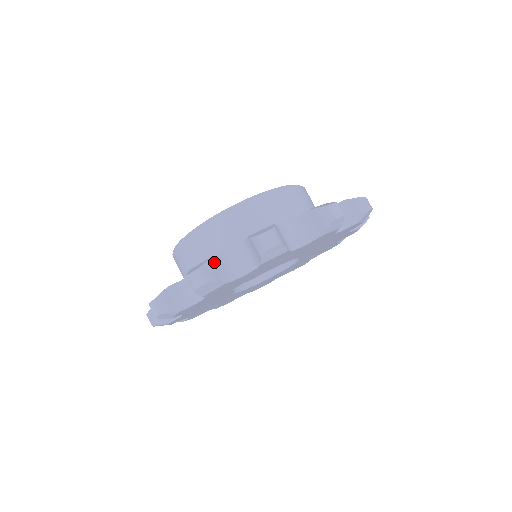
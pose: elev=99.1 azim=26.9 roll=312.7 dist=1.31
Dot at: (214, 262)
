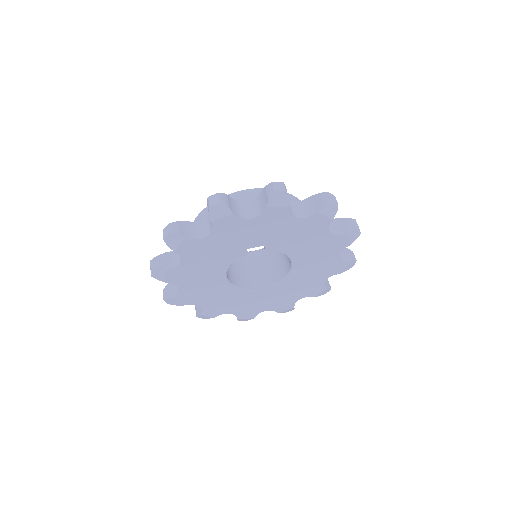
Dot at: occluded
